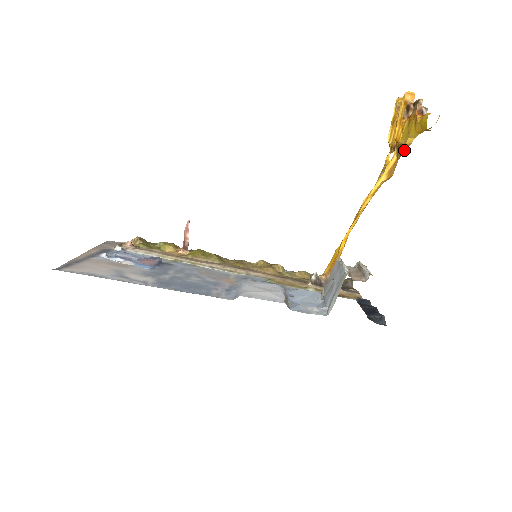
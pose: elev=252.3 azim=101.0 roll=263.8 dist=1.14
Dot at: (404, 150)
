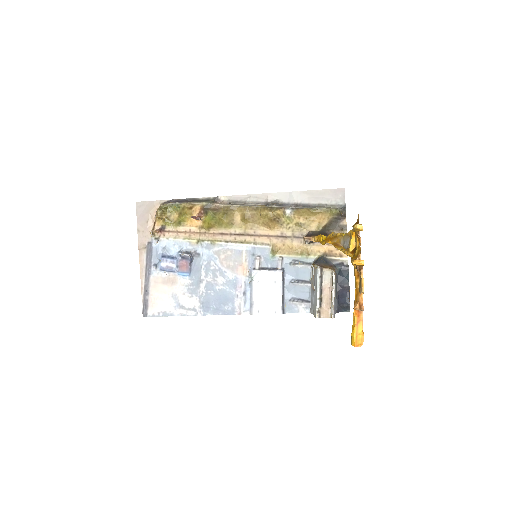
Dot at: occluded
